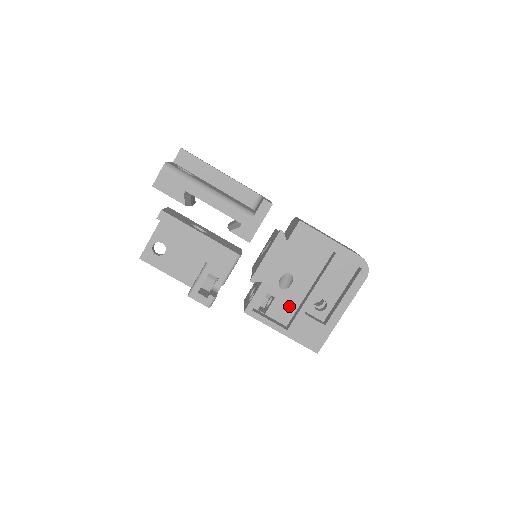
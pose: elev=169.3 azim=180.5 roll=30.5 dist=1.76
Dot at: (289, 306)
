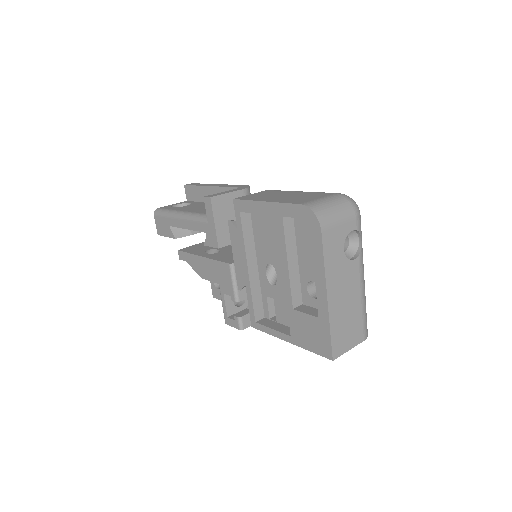
Dot at: occluded
